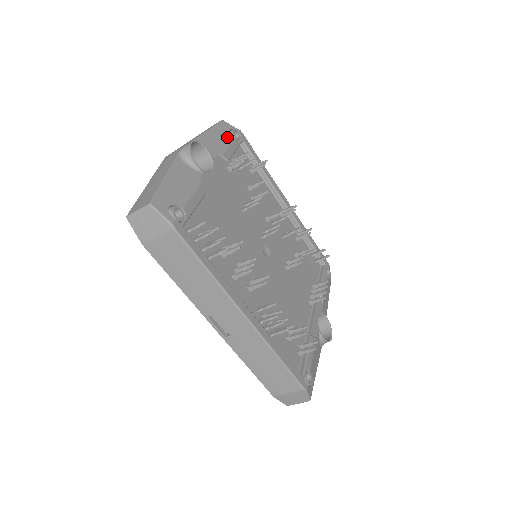
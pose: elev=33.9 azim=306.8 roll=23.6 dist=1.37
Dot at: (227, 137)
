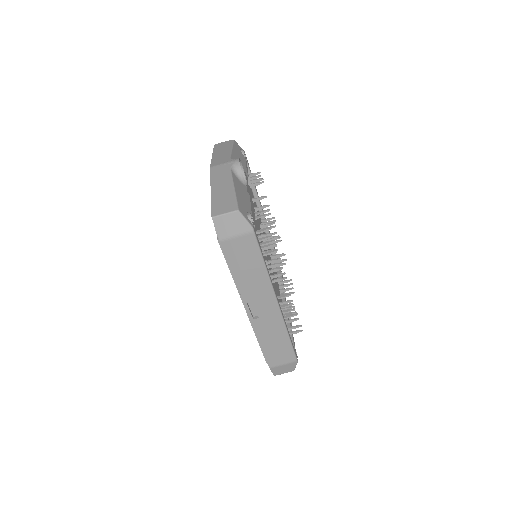
Dot at: (242, 156)
